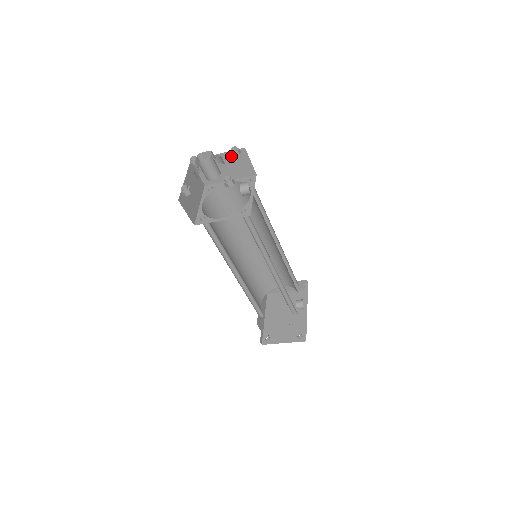
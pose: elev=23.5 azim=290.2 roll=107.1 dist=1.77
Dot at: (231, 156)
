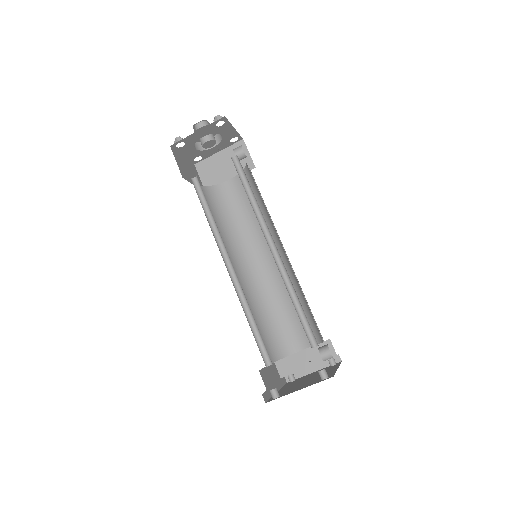
Dot at: (231, 151)
